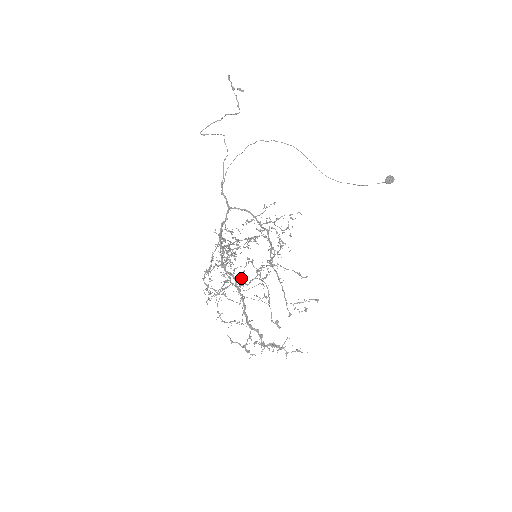
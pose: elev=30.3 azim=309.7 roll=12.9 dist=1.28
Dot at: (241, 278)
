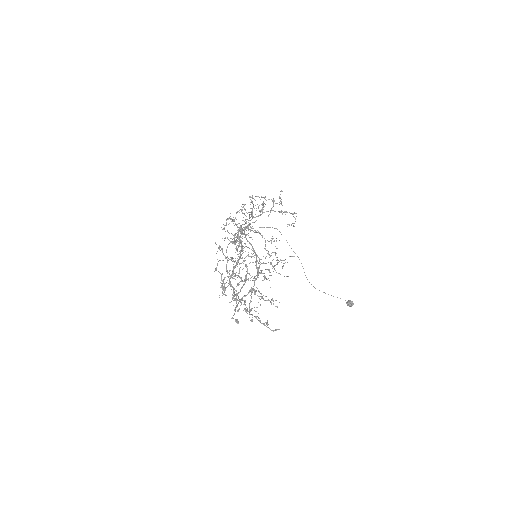
Dot at: (221, 283)
